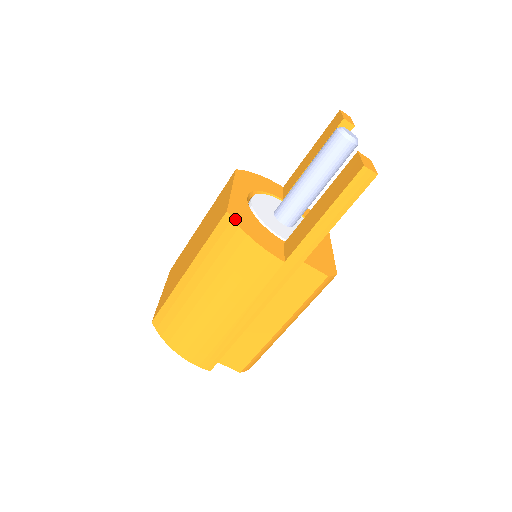
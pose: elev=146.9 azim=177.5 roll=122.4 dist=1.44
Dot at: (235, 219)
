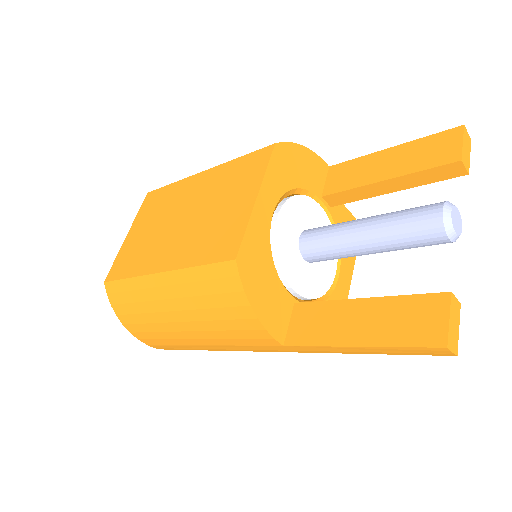
Dot at: (242, 275)
